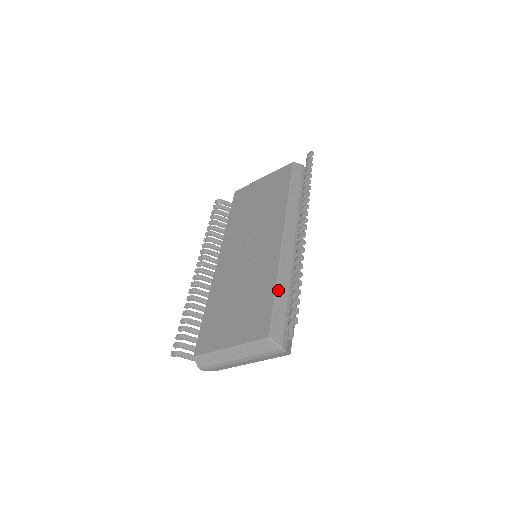
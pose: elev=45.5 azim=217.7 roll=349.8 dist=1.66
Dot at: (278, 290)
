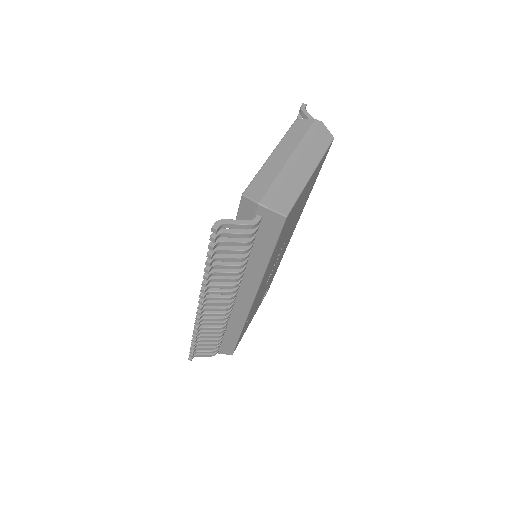
Dot at: occluded
